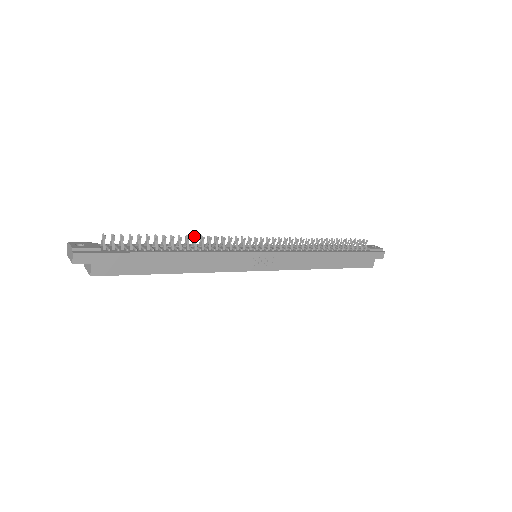
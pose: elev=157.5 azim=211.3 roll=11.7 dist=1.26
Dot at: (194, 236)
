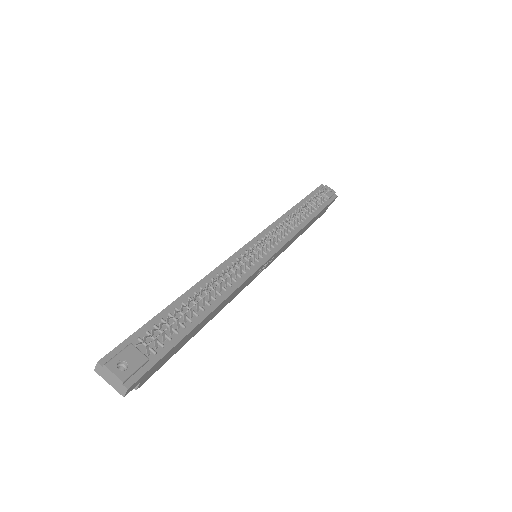
Dot at: (219, 276)
